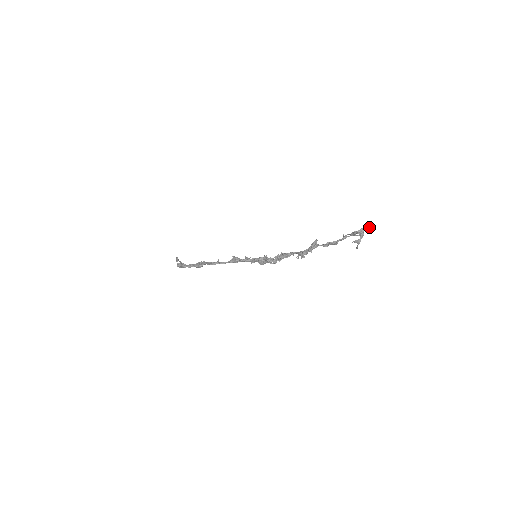
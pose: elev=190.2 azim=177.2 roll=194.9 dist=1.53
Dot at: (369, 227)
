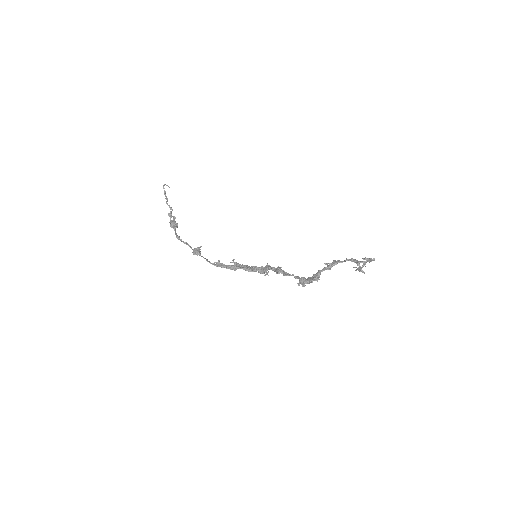
Dot at: (373, 260)
